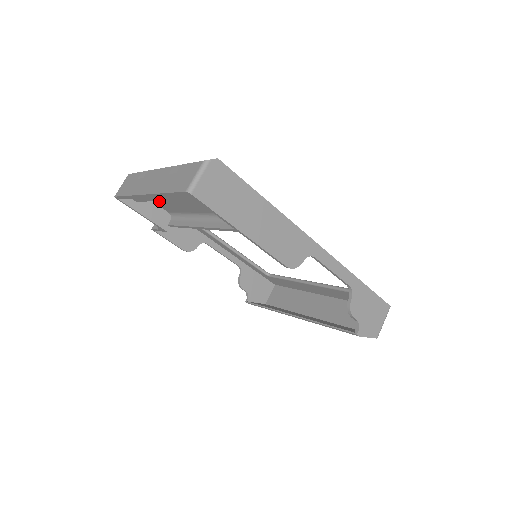
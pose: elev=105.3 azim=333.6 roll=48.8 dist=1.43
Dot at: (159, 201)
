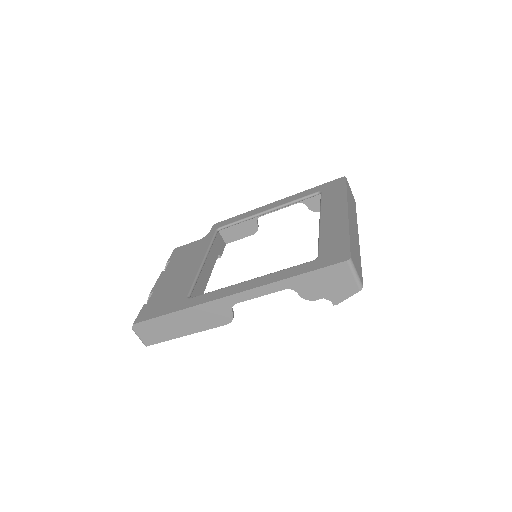
Dot at: occluded
